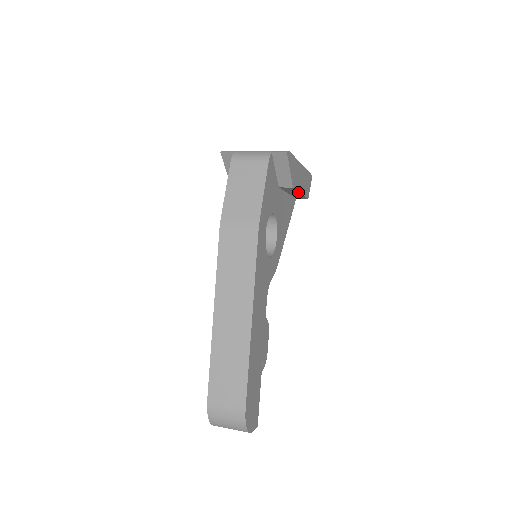
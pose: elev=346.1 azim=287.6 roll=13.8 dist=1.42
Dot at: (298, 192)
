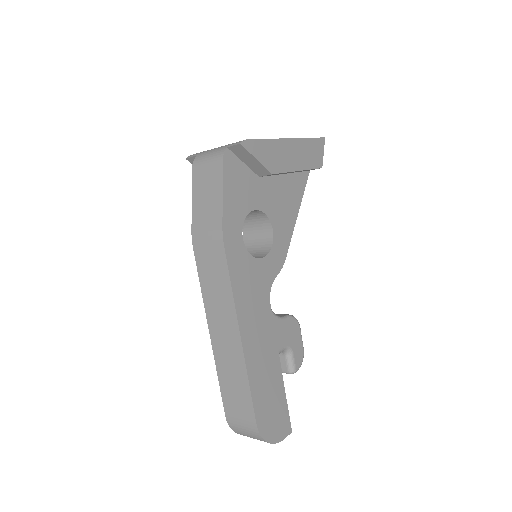
Dot at: occluded
